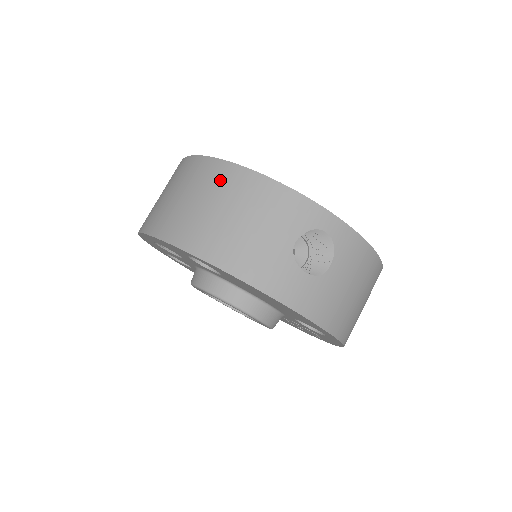
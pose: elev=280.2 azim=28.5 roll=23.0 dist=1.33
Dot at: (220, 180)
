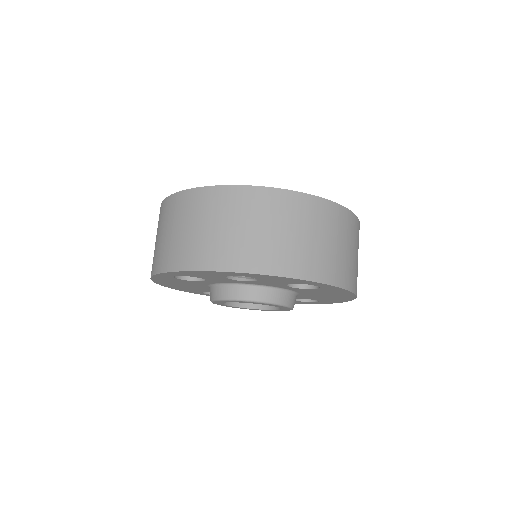
Dot at: (326, 217)
